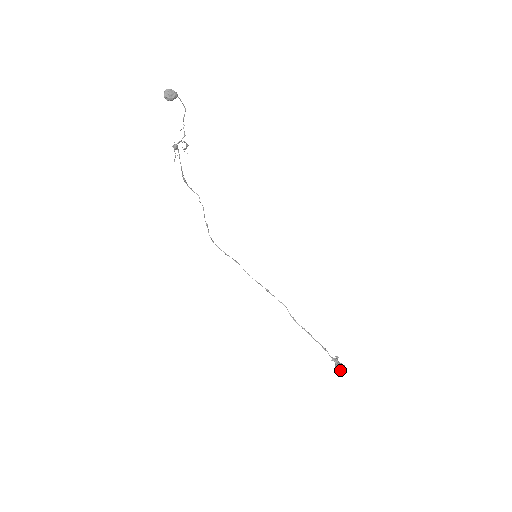
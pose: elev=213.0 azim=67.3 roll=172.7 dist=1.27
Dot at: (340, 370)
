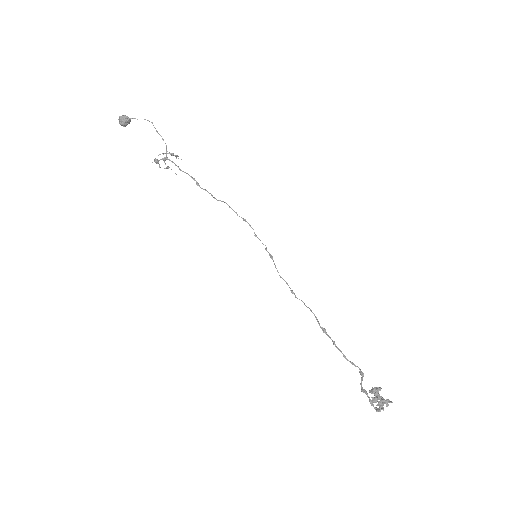
Dot at: (376, 408)
